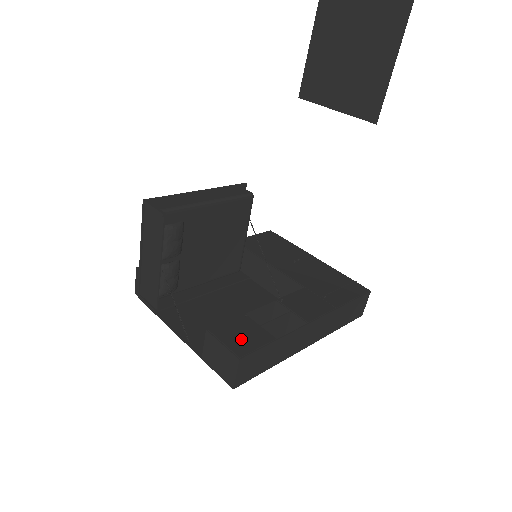
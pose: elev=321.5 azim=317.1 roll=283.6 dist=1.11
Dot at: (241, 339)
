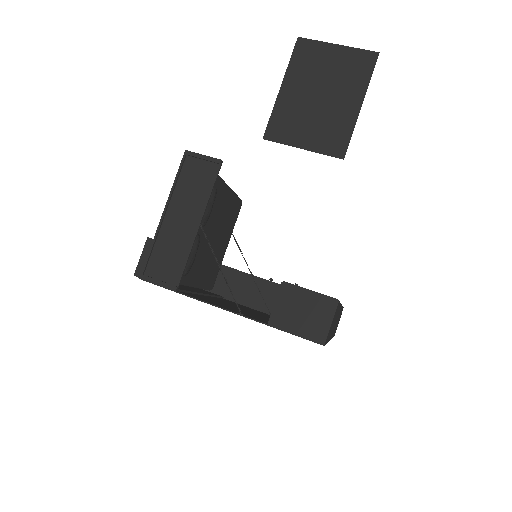
Dot at: occluded
